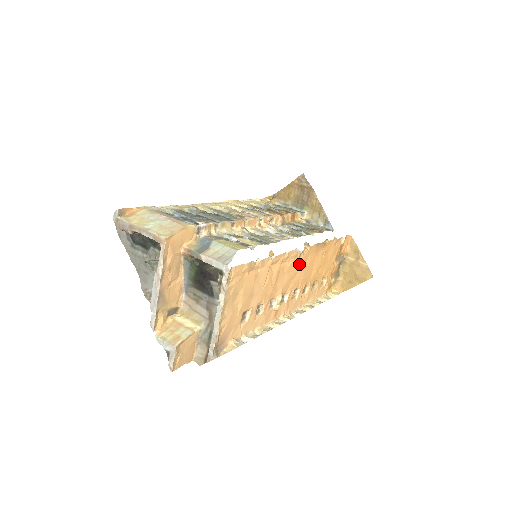
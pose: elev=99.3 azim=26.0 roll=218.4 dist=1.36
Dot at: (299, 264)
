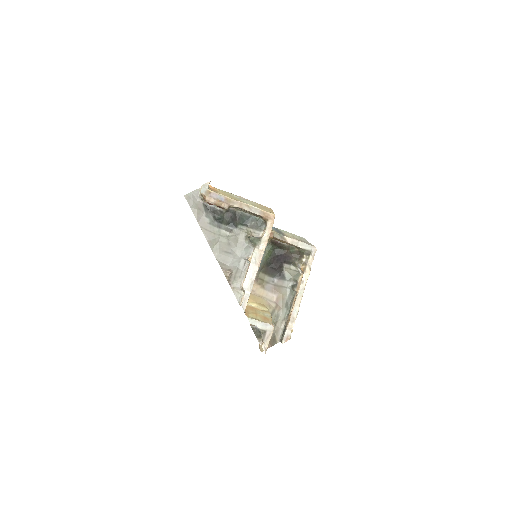
Dot at: occluded
